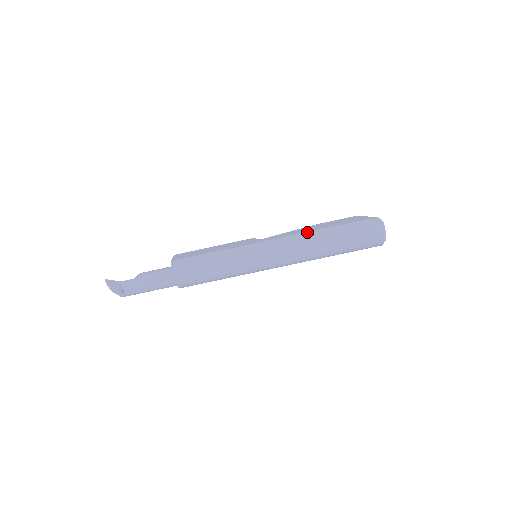
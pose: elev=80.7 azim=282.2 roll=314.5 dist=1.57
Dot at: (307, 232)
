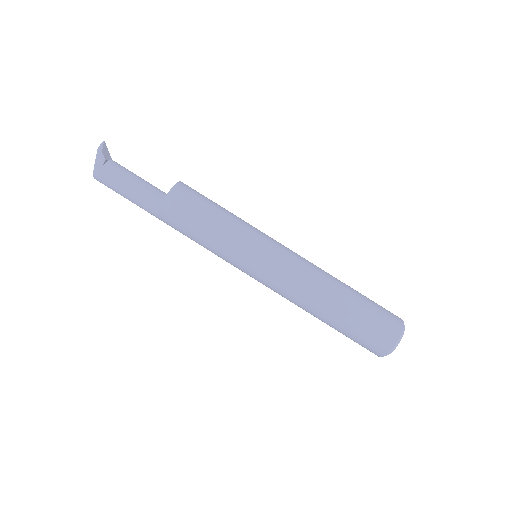
Dot at: occluded
